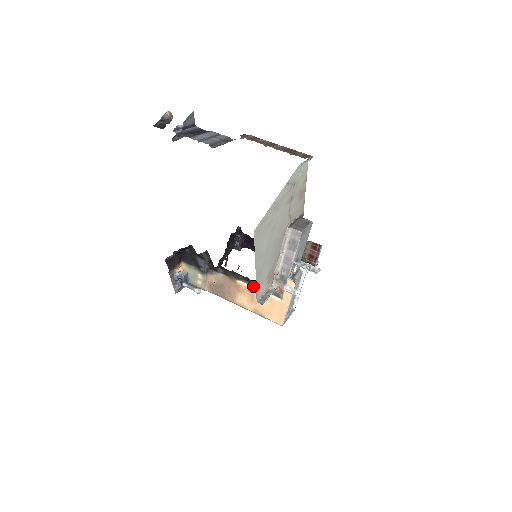
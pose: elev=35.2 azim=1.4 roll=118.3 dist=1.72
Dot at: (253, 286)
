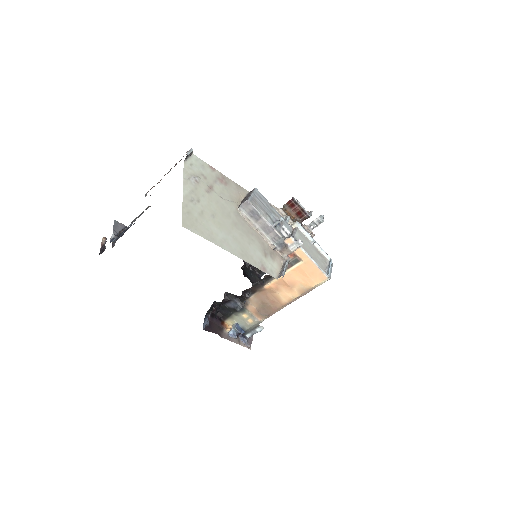
Dot at: occluded
